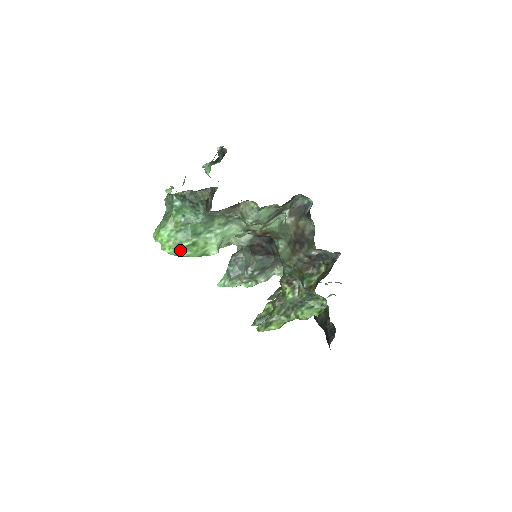
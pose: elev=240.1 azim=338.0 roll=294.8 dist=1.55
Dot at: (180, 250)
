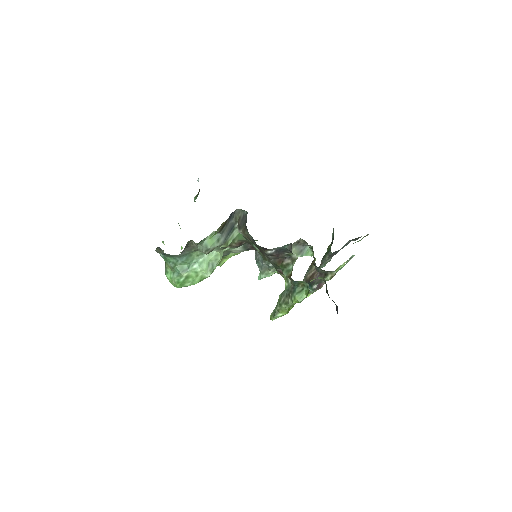
Dot at: (181, 285)
